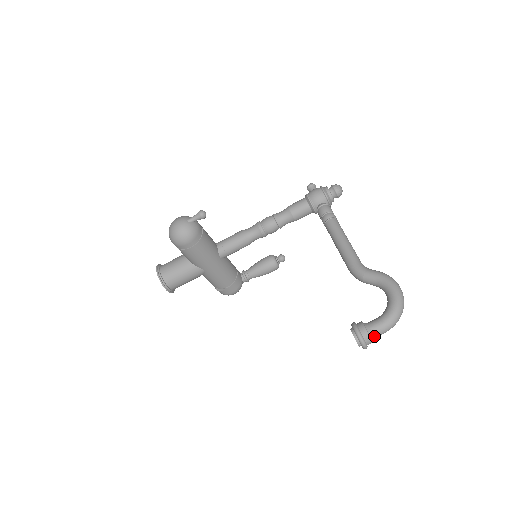
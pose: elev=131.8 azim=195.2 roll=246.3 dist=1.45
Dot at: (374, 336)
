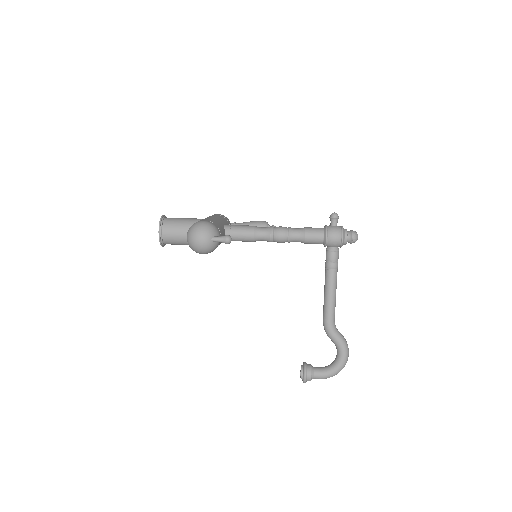
Dot at: (314, 378)
